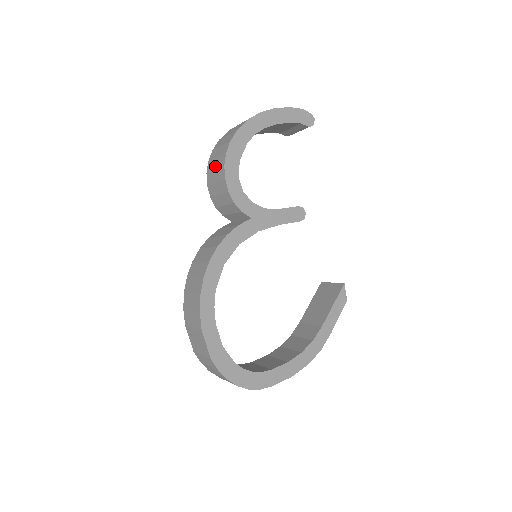
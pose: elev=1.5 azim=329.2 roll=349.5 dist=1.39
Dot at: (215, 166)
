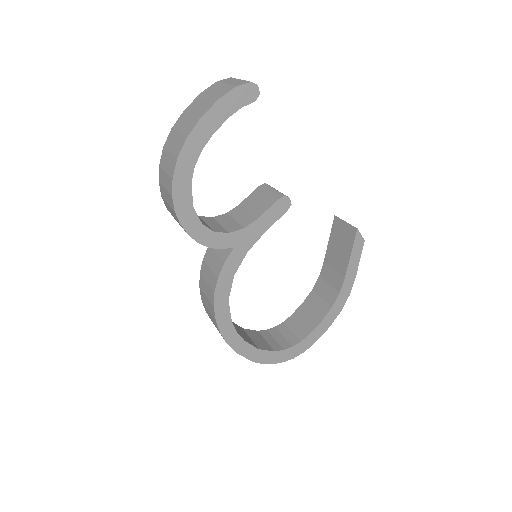
Dot at: (171, 213)
